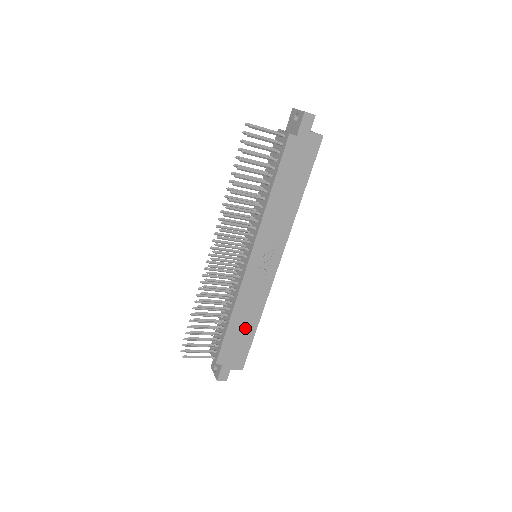
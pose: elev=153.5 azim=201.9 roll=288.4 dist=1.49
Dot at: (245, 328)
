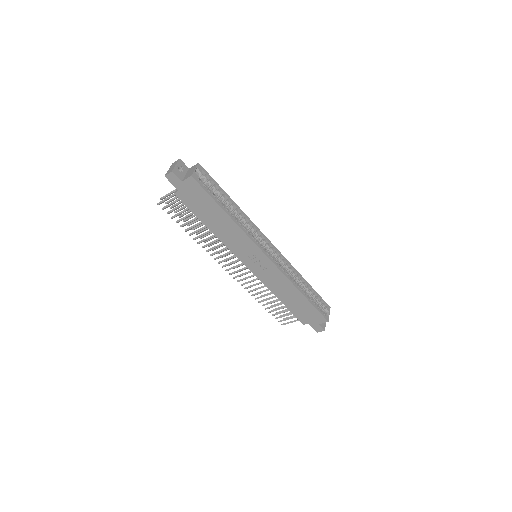
Dot at: (296, 300)
